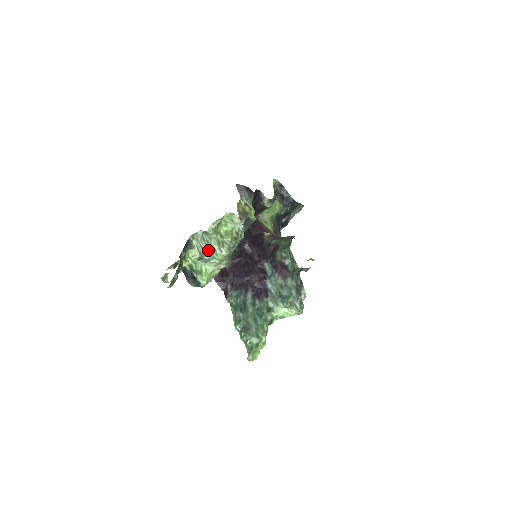
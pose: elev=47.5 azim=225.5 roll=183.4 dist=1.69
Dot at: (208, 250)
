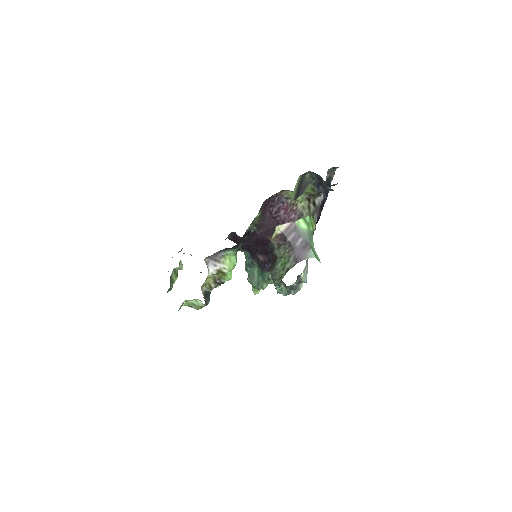
Dot at: occluded
